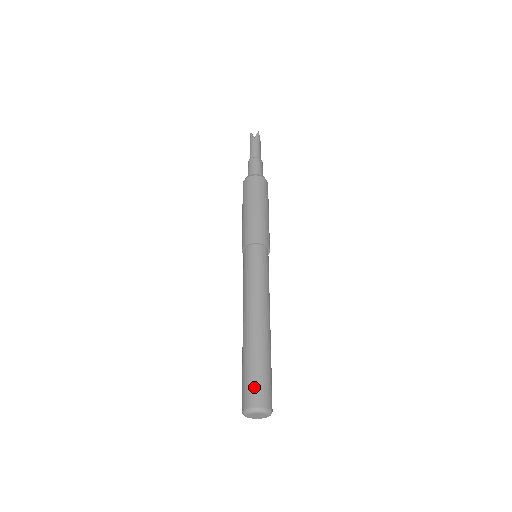
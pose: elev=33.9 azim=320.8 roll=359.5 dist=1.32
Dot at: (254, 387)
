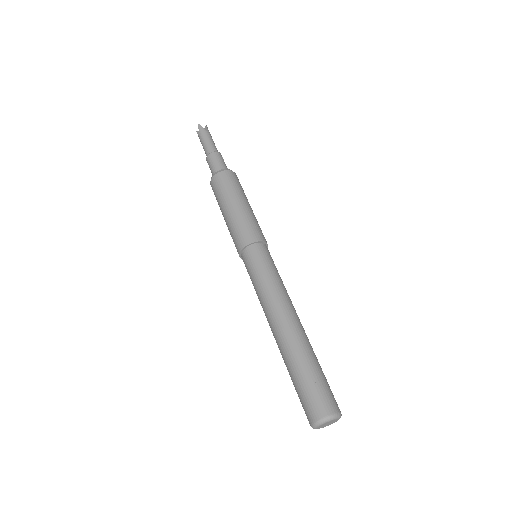
Dot at: (324, 392)
